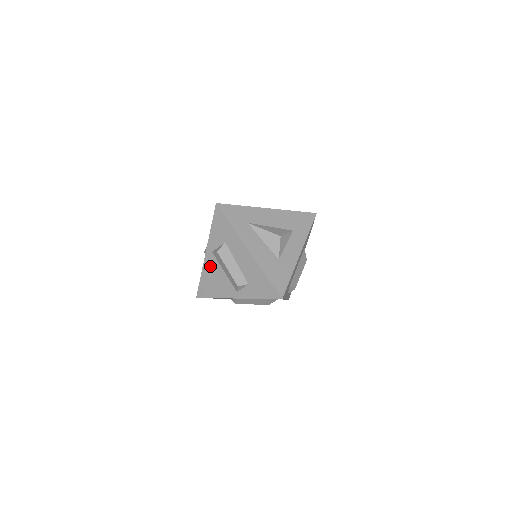
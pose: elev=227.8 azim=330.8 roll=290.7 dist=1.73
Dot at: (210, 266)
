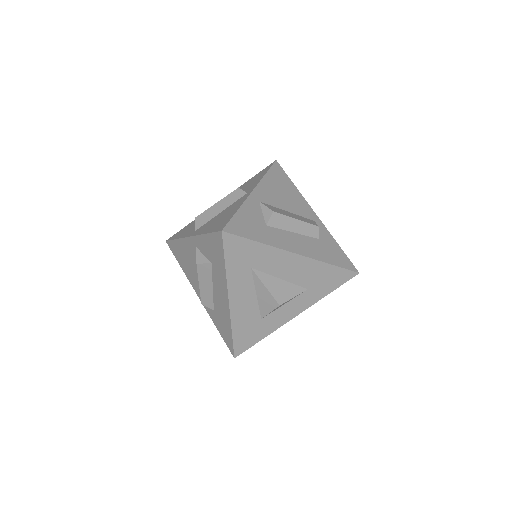
Dot at: (188, 249)
